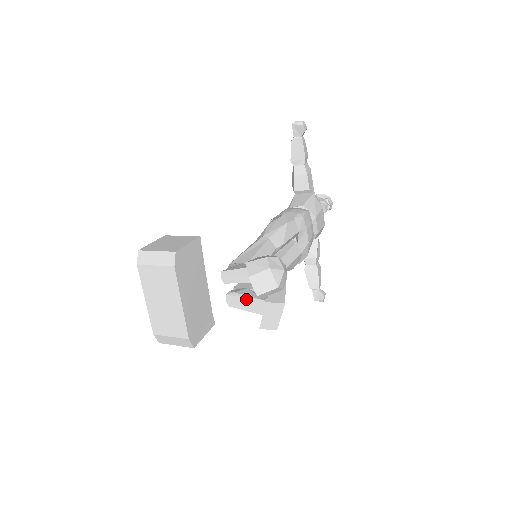
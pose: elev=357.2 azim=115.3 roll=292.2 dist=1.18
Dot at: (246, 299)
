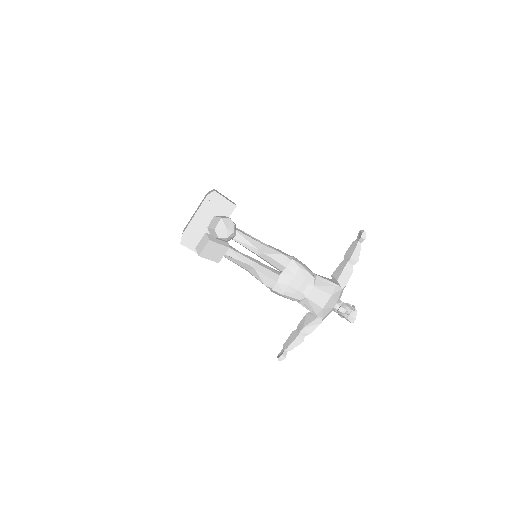
Dot at: occluded
